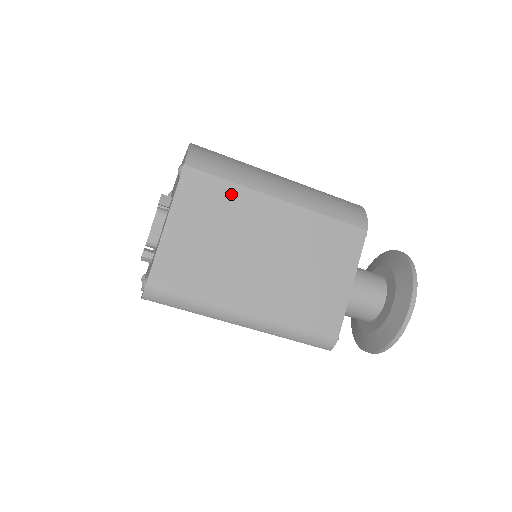
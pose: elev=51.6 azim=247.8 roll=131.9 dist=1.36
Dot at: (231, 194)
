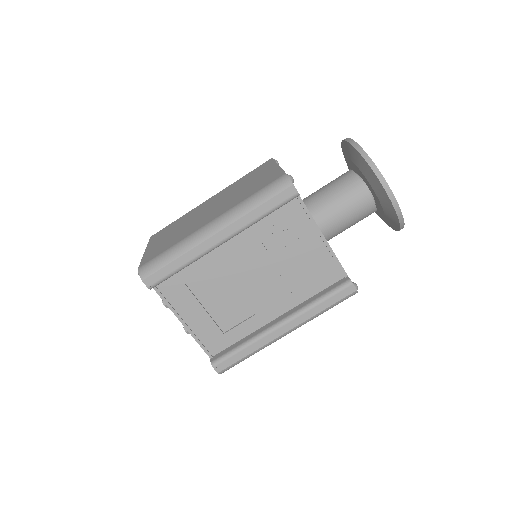
Dot at: (180, 220)
